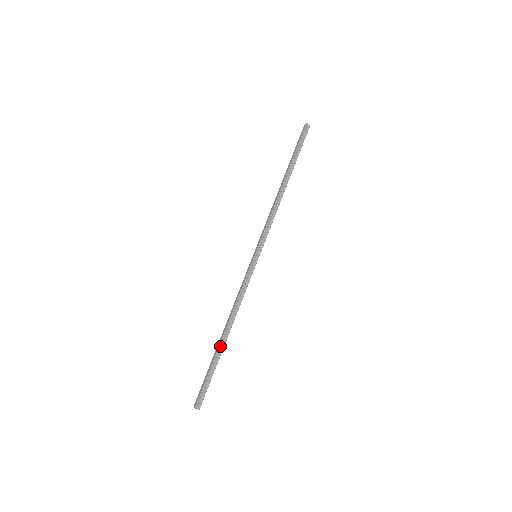
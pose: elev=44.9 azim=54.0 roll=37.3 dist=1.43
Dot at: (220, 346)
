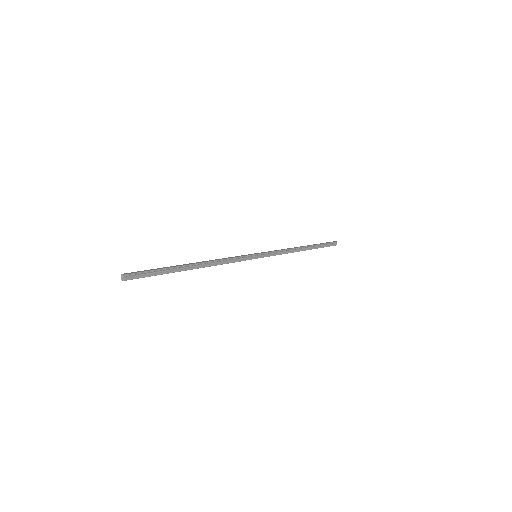
Dot at: (185, 266)
